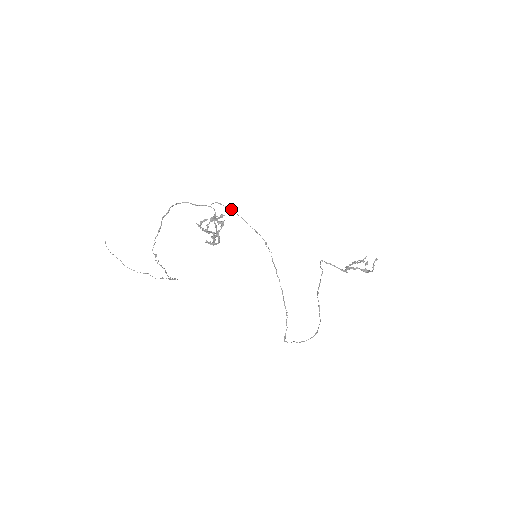
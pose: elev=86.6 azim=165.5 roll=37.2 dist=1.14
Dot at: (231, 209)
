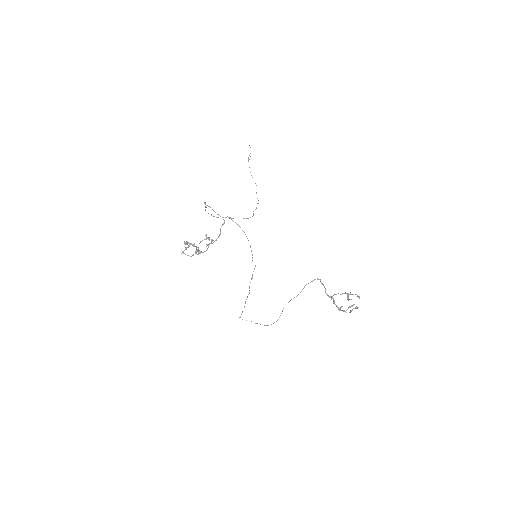
Dot at: (237, 224)
